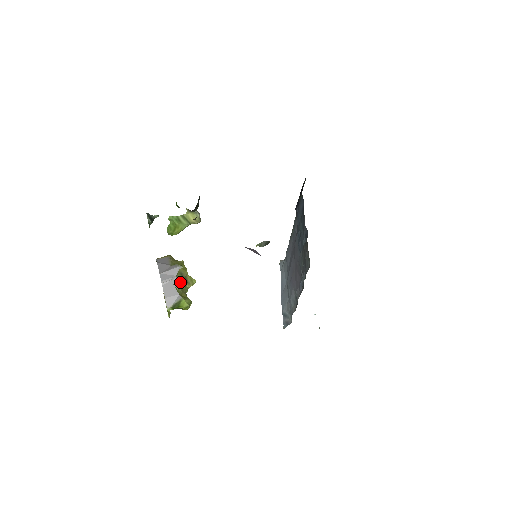
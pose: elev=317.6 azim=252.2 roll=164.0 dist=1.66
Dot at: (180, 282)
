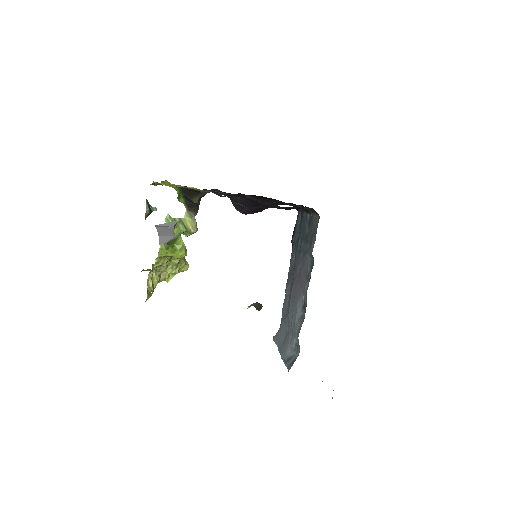
Dot at: occluded
